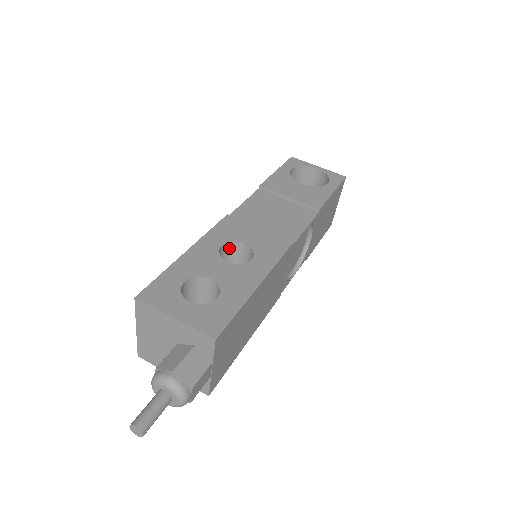
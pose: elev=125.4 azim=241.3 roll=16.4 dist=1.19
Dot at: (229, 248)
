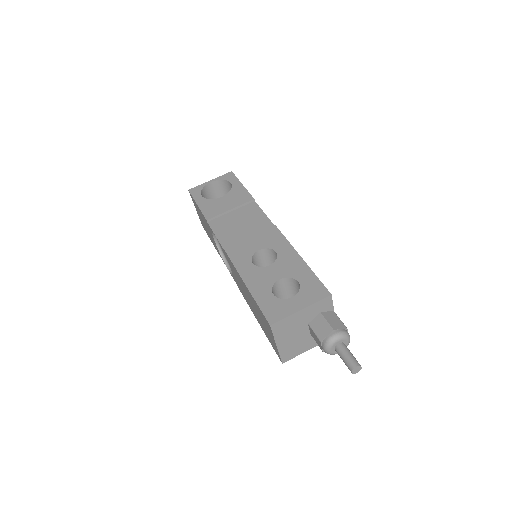
Dot at: (253, 262)
